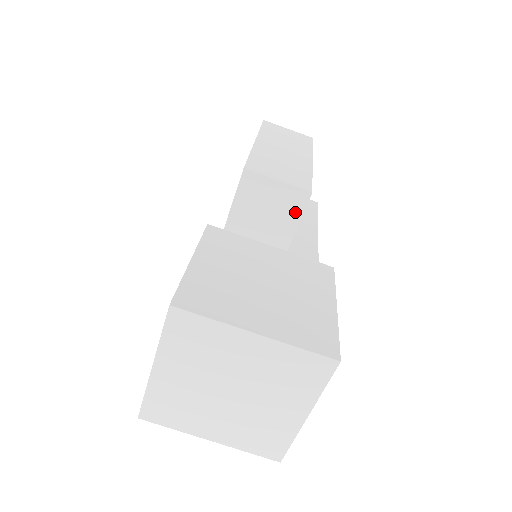
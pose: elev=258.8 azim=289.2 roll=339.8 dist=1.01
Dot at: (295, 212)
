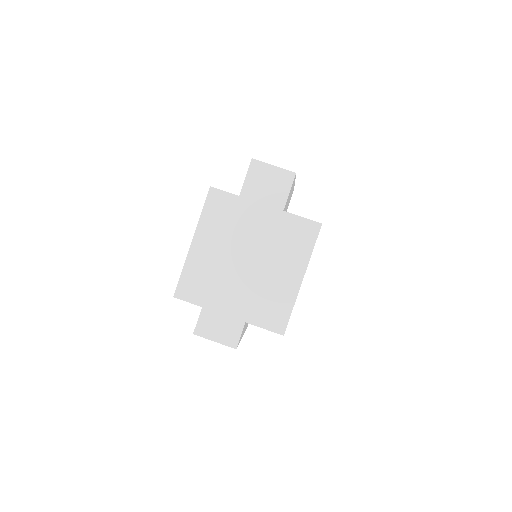
Dot at: (286, 187)
